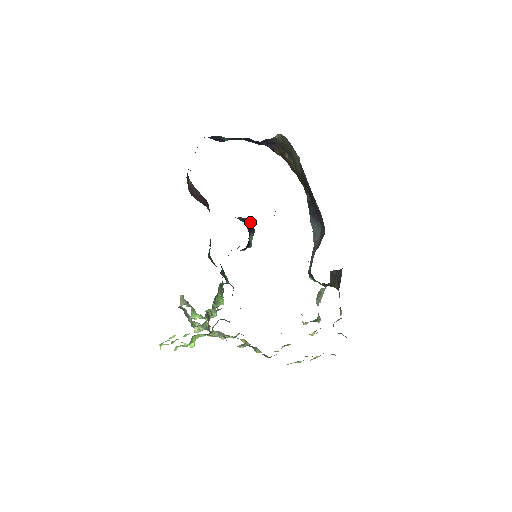
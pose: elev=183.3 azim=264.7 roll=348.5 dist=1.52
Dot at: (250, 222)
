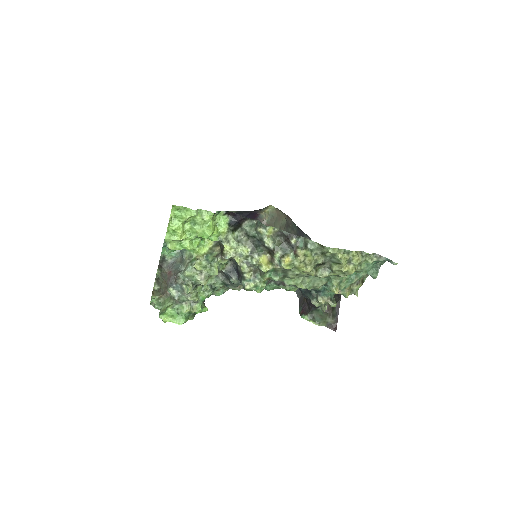
Dot at: occluded
